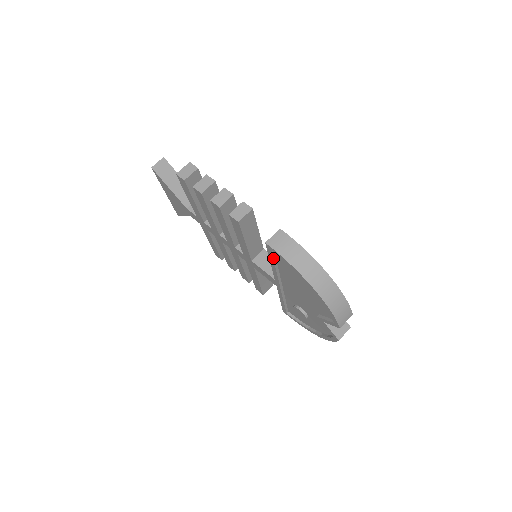
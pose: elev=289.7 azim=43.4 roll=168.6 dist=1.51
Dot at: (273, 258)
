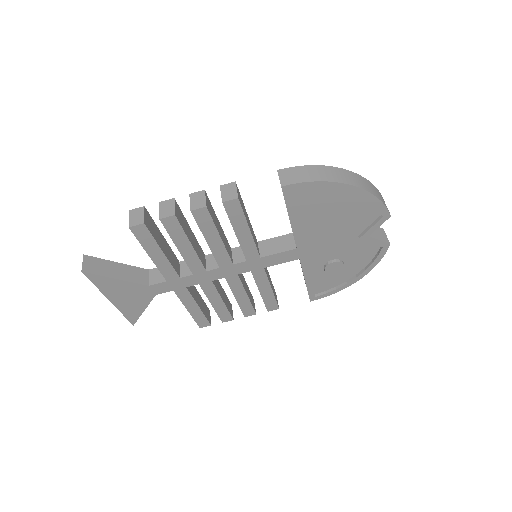
Dot at: (293, 205)
